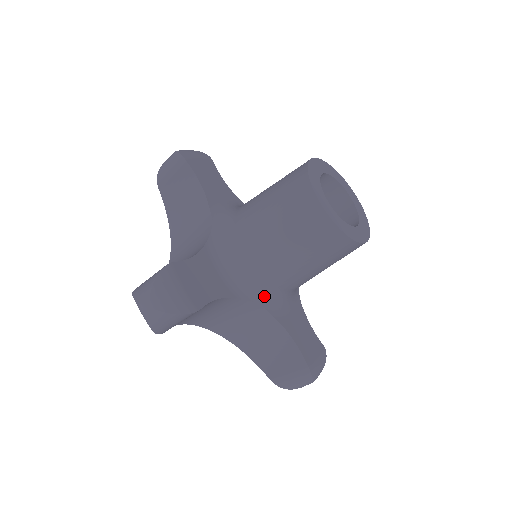
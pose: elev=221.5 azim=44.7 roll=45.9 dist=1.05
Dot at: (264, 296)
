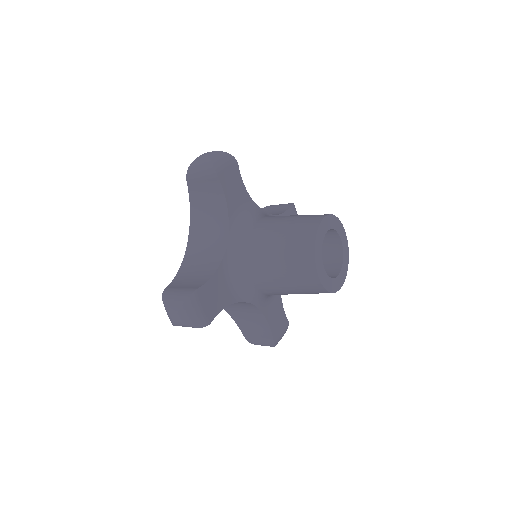
Dot at: (256, 298)
